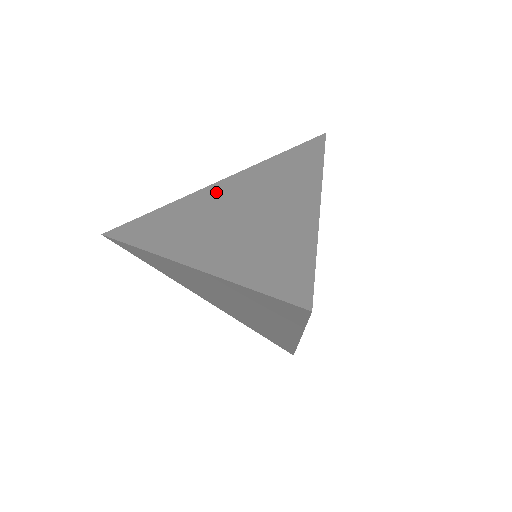
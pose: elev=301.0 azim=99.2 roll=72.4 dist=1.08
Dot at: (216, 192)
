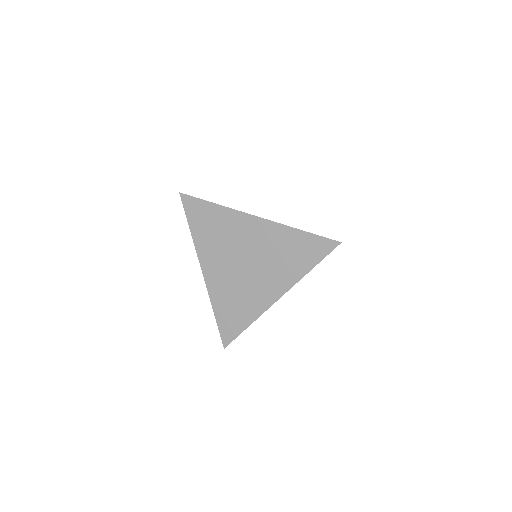
Dot at: (249, 228)
